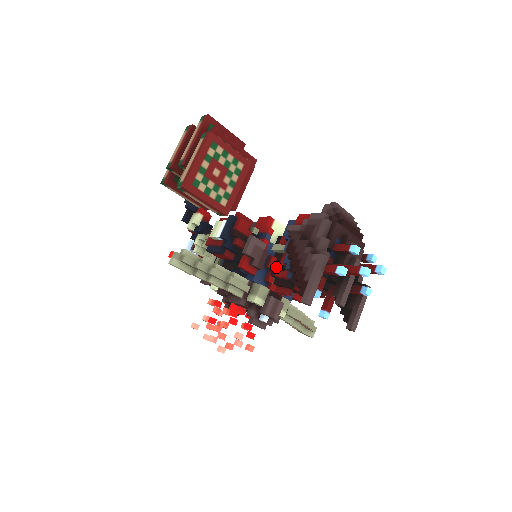
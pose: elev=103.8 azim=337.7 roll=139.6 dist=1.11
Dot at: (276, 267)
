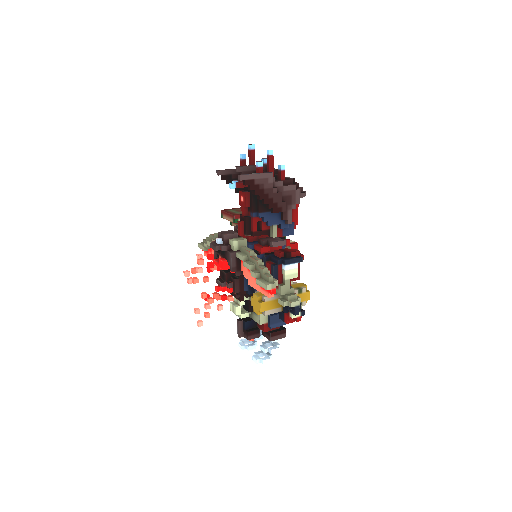
Dot at: occluded
